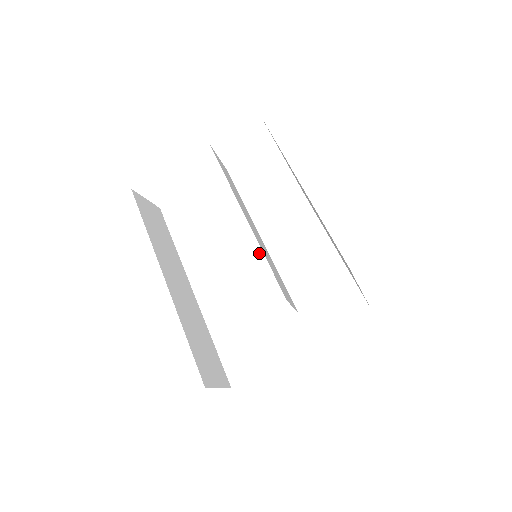
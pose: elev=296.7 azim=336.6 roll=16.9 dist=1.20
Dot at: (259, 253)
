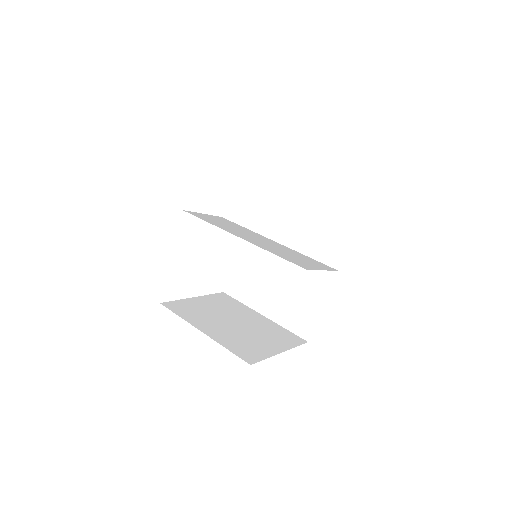
Dot at: (272, 241)
